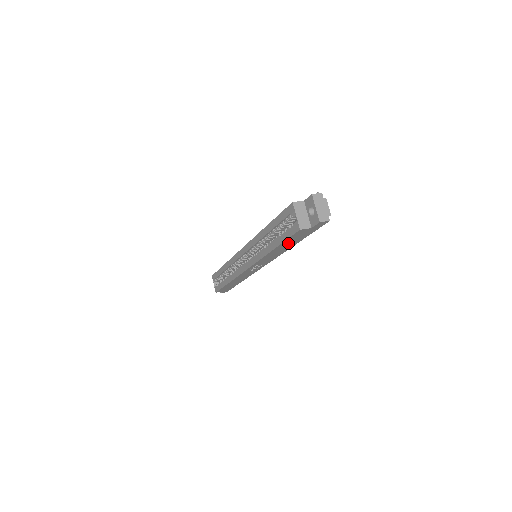
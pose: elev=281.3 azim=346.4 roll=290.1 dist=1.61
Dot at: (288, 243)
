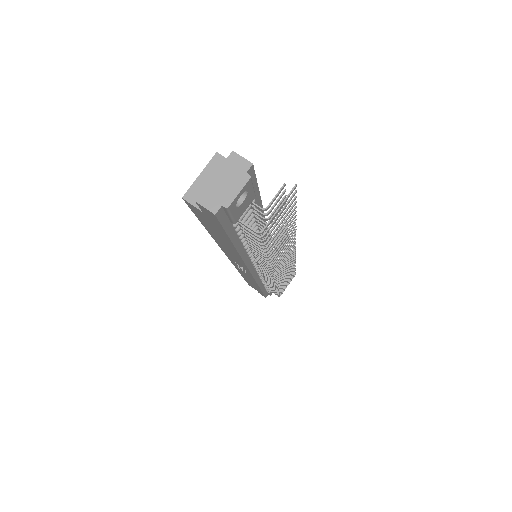
Dot at: (217, 234)
